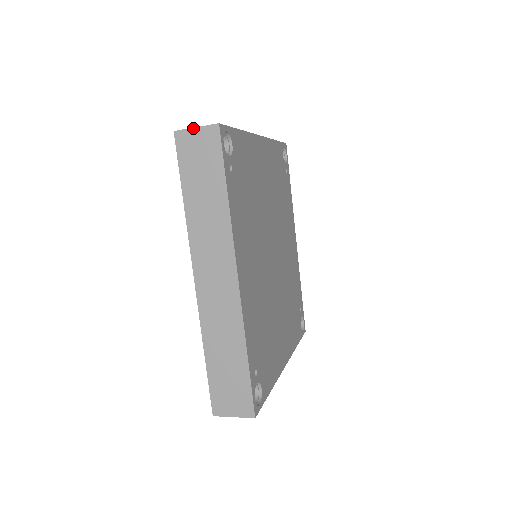
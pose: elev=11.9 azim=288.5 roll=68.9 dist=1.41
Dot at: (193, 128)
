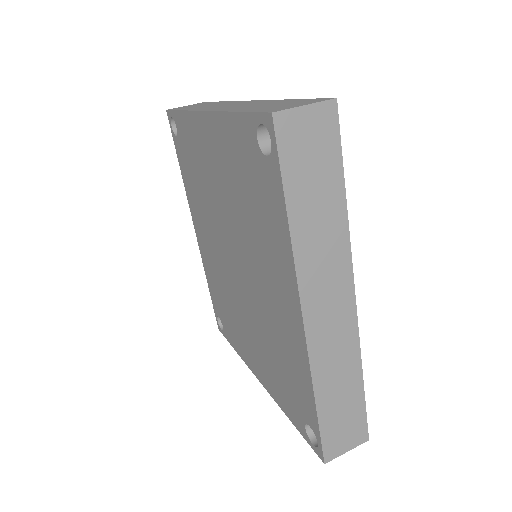
Dot at: (301, 106)
